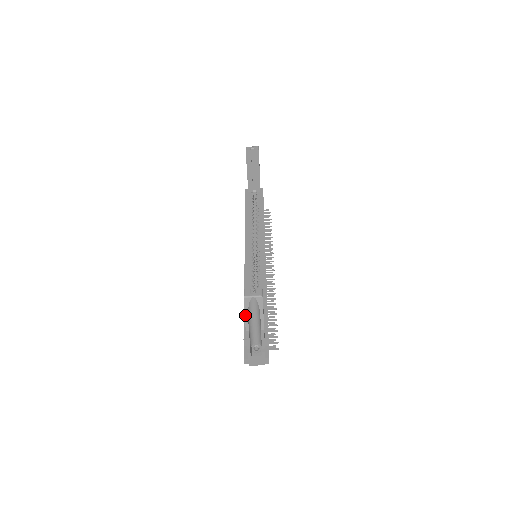
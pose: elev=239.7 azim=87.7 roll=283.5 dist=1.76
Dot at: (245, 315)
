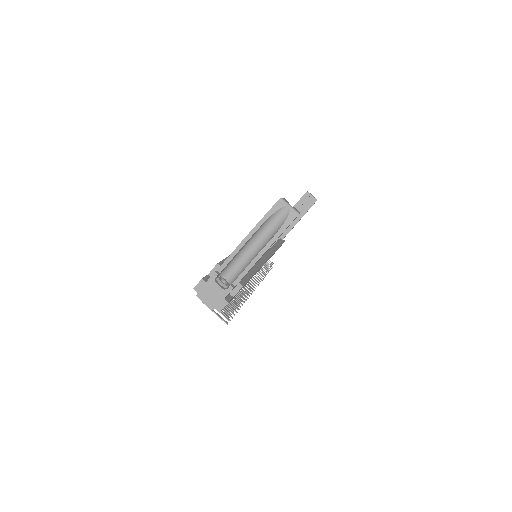
Dot at: (261, 220)
